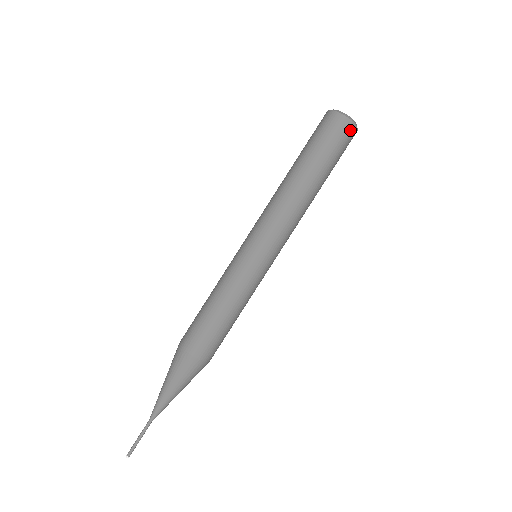
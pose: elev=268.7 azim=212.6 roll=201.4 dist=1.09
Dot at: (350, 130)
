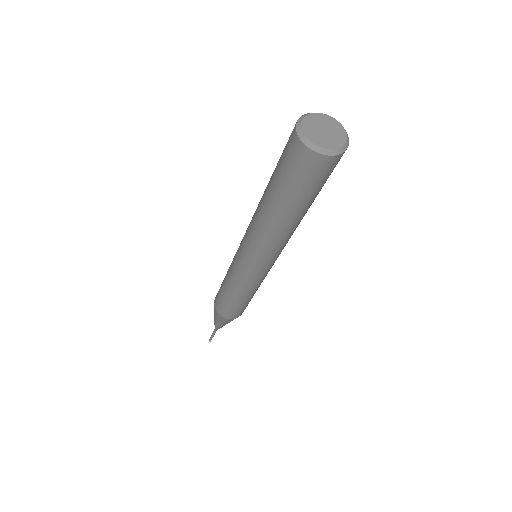
Dot at: (326, 163)
